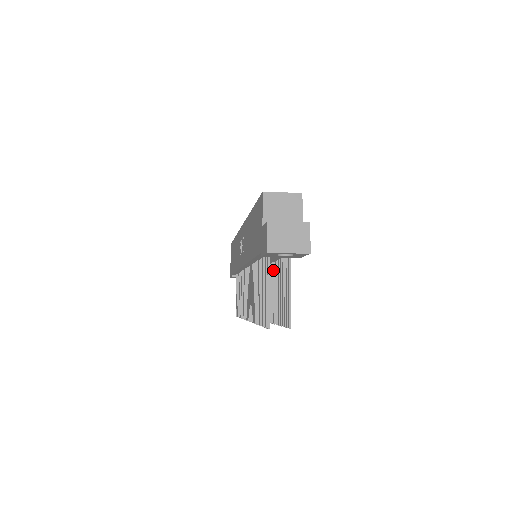
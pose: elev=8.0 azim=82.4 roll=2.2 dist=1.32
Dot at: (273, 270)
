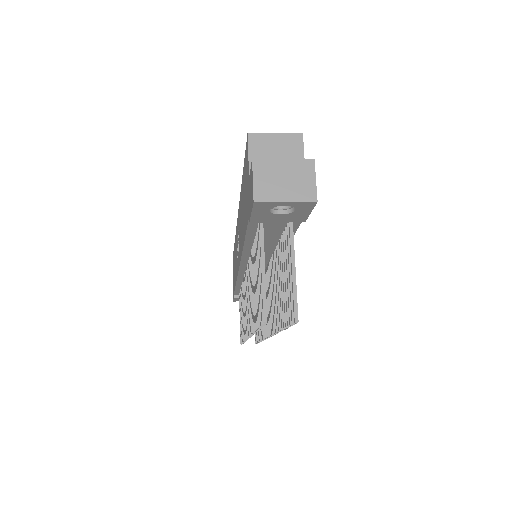
Dot at: occluded
